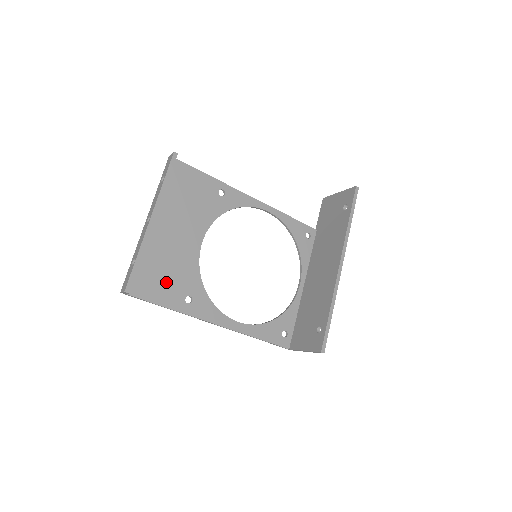
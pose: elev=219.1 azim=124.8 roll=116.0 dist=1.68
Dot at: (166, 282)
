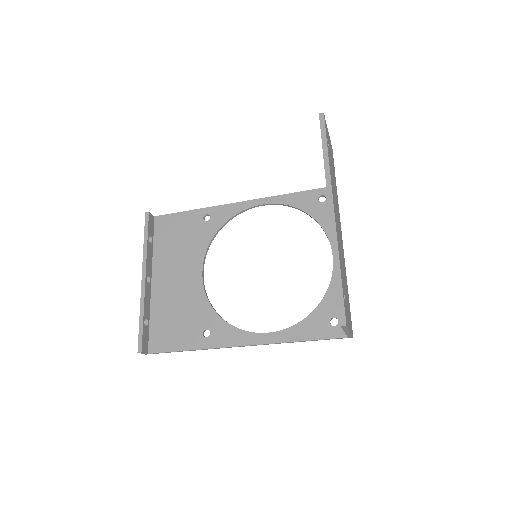
Dot at: (180, 327)
